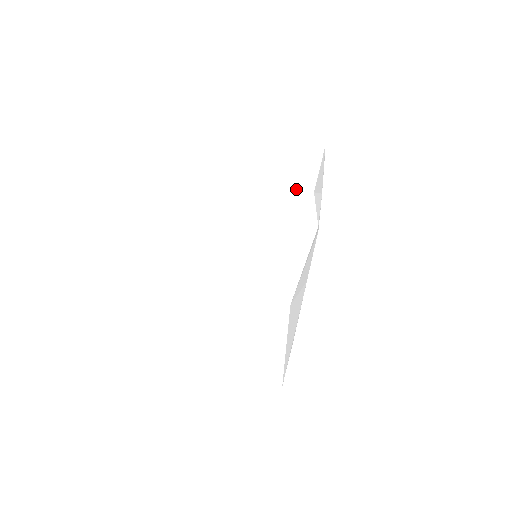
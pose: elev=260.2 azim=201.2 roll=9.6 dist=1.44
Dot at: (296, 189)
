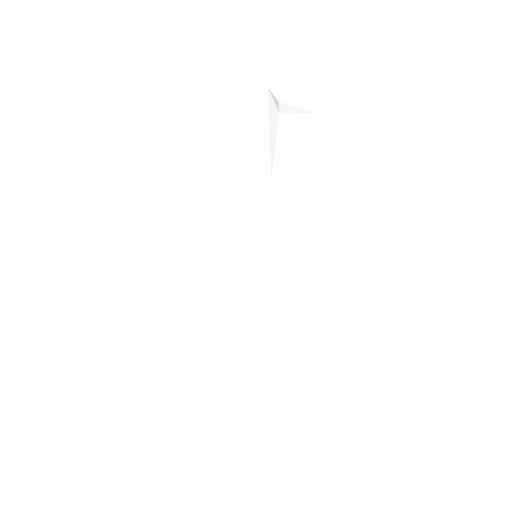
Dot at: (310, 178)
